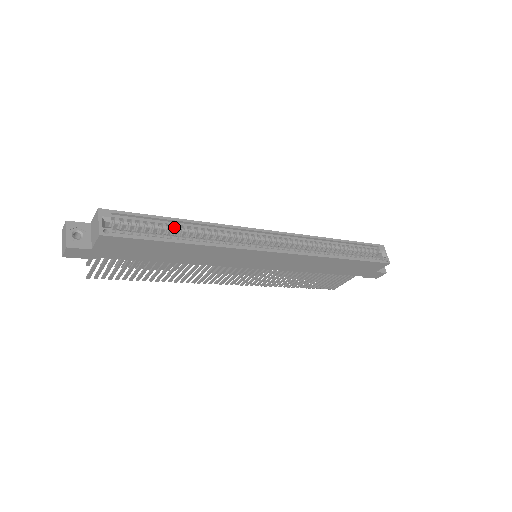
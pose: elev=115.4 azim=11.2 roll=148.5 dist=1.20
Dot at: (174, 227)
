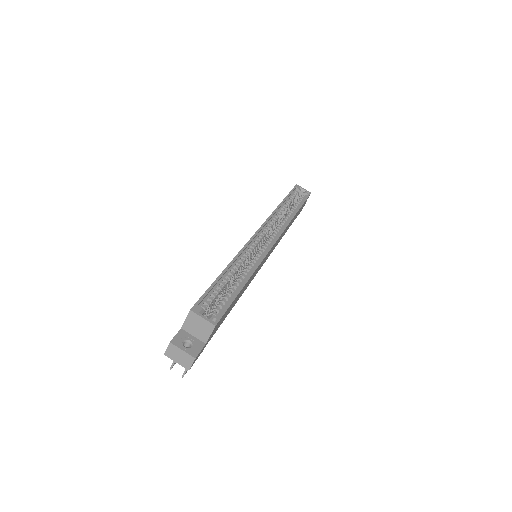
Dot at: (226, 279)
